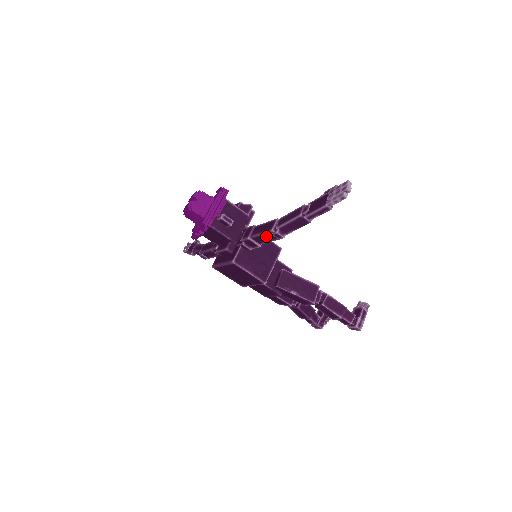
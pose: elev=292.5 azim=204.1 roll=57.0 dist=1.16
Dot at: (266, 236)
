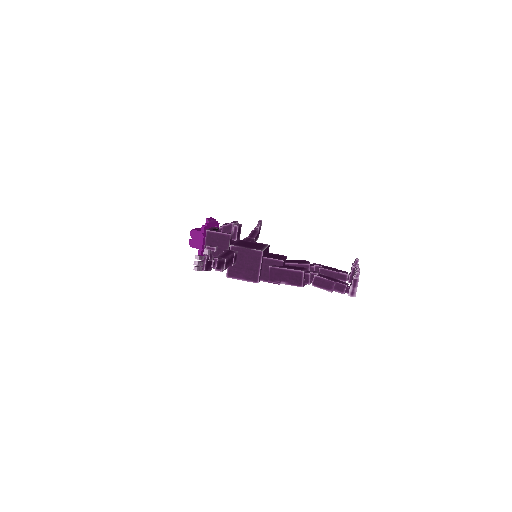
Dot at: occluded
